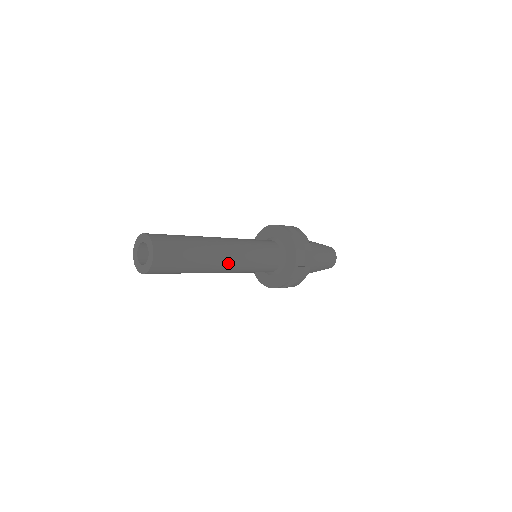
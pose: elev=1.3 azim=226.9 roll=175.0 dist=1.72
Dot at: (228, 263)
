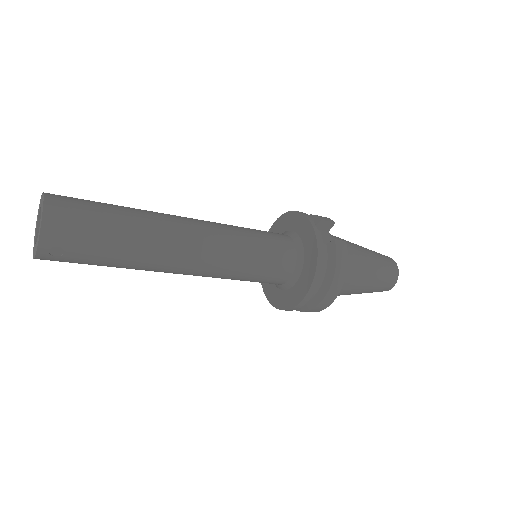
Dot at: (196, 236)
